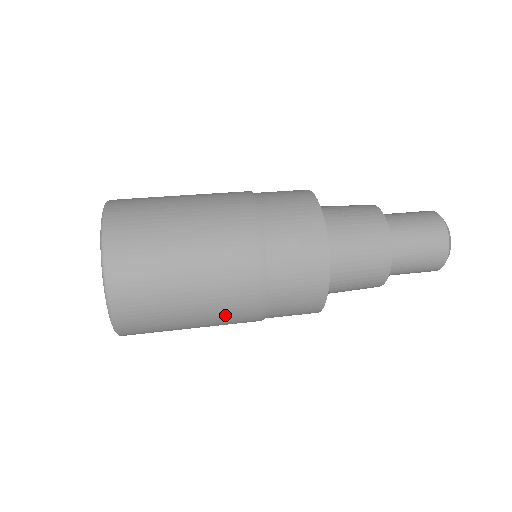
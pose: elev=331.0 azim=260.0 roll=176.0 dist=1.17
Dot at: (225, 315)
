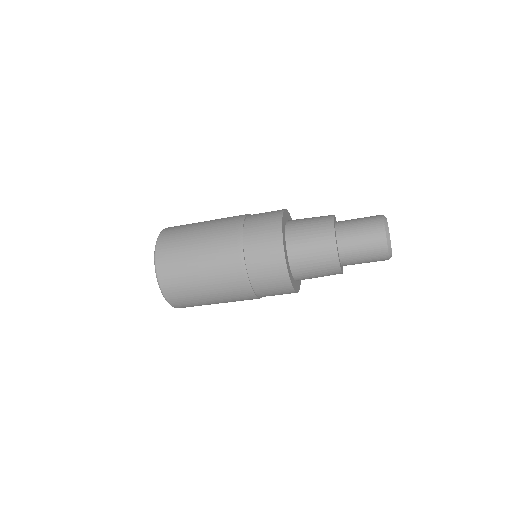
Dot at: (220, 222)
